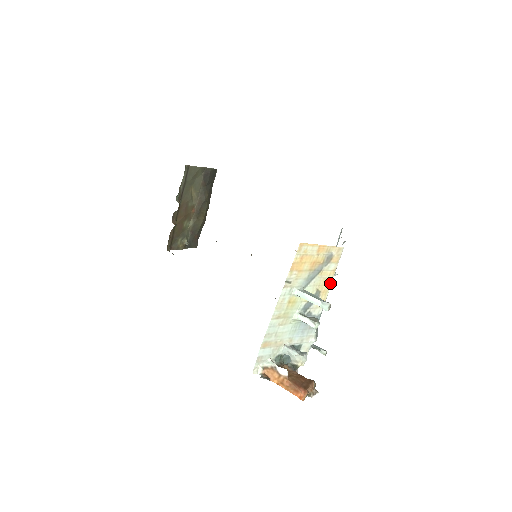
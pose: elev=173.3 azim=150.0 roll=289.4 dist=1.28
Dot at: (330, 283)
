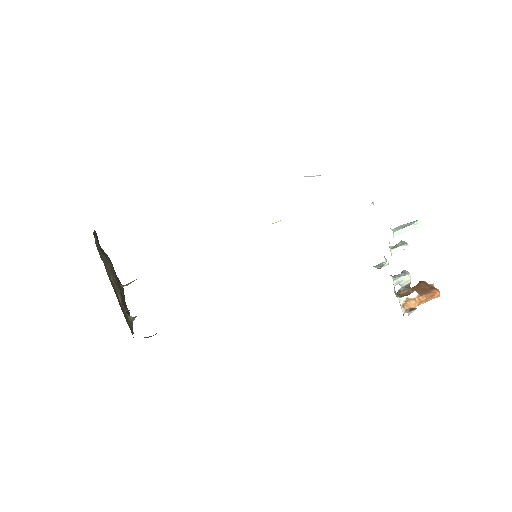
Dot at: occluded
